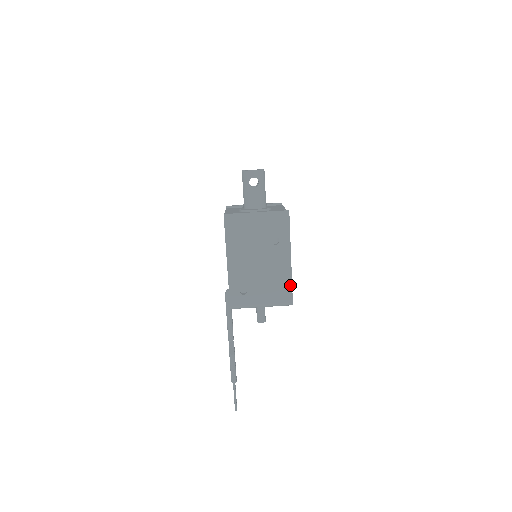
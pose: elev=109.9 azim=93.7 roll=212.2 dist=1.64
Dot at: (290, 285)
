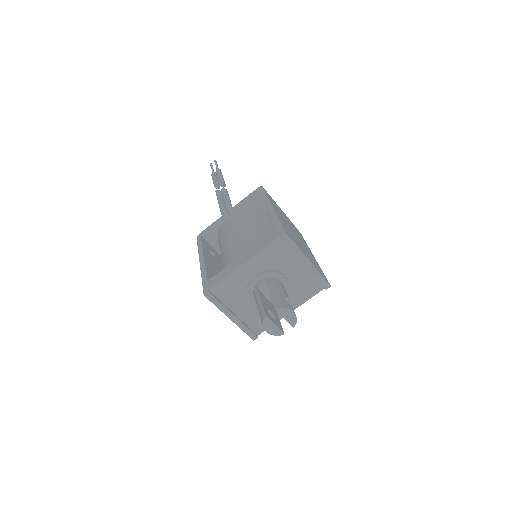
Dot at: occluded
